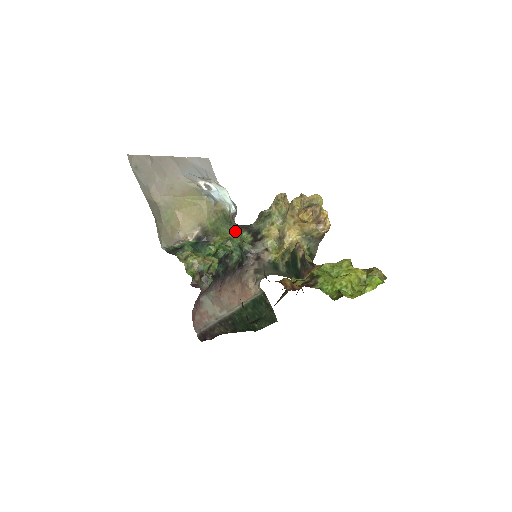
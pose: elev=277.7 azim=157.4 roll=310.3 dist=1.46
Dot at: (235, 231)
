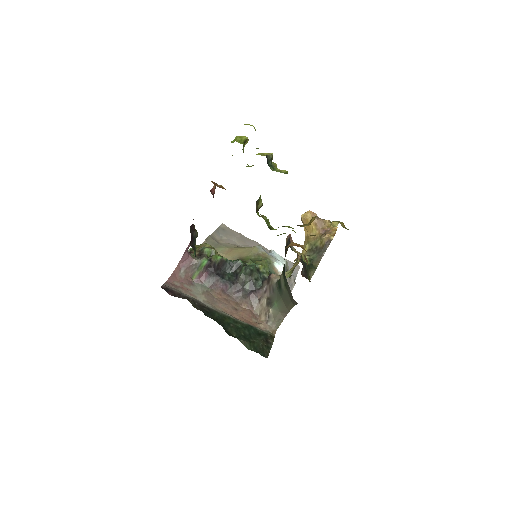
Dot at: (262, 261)
